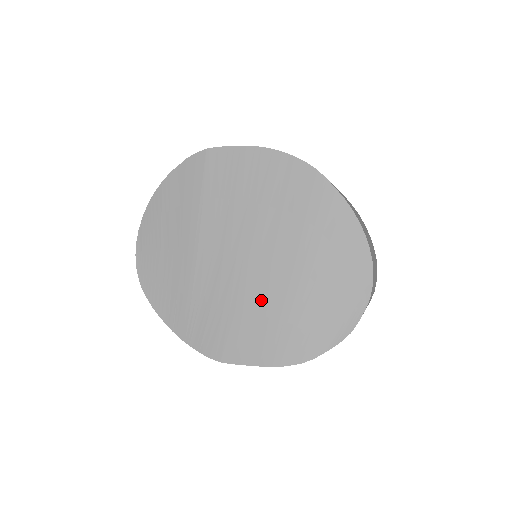
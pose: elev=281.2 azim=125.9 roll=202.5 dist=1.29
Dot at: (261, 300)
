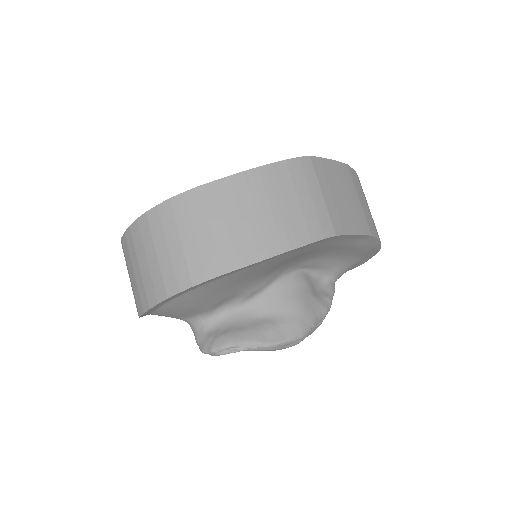
Dot at: occluded
